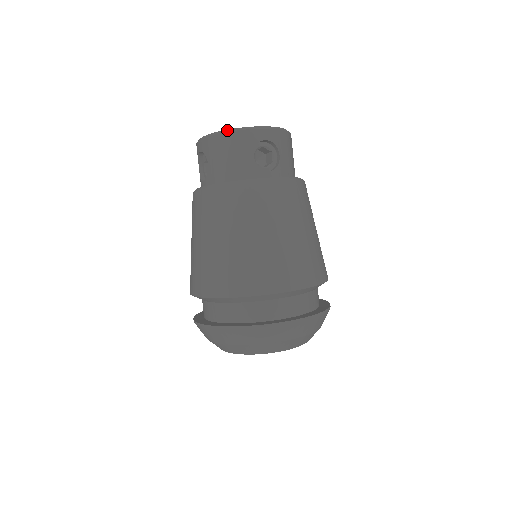
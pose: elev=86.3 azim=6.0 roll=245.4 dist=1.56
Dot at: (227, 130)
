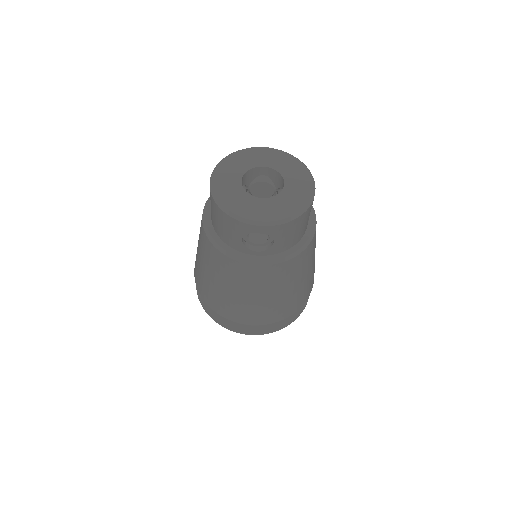
Dot at: (224, 209)
